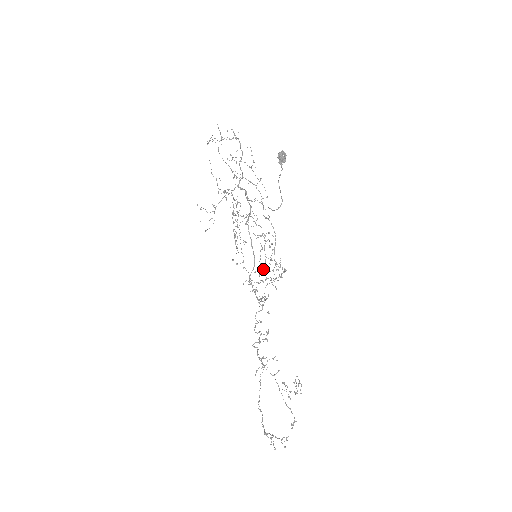
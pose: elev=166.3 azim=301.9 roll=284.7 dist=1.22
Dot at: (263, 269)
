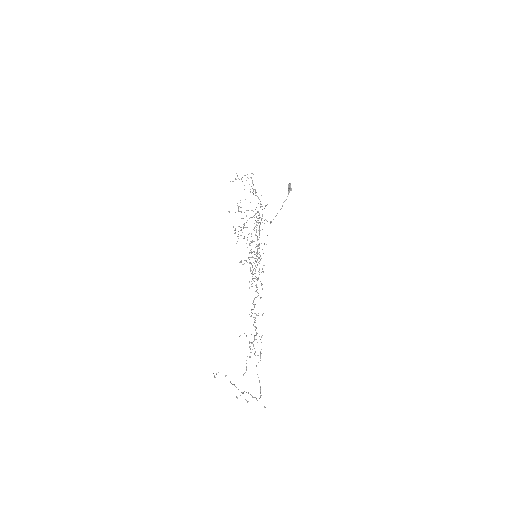
Dot at: occluded
